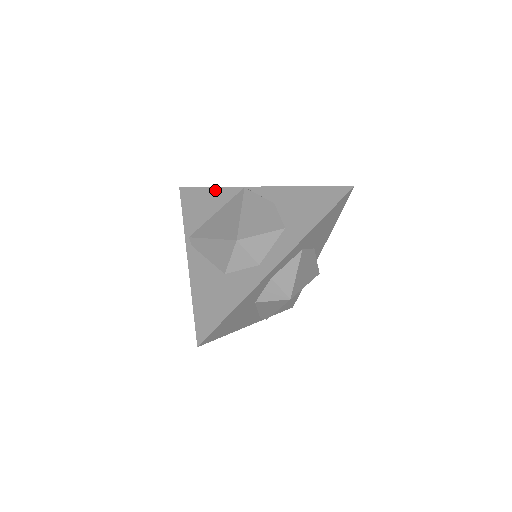
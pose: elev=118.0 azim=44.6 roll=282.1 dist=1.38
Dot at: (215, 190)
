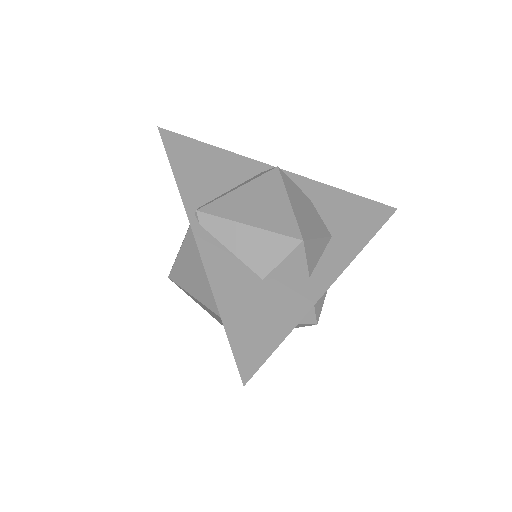
Dot at: (221, 152)
